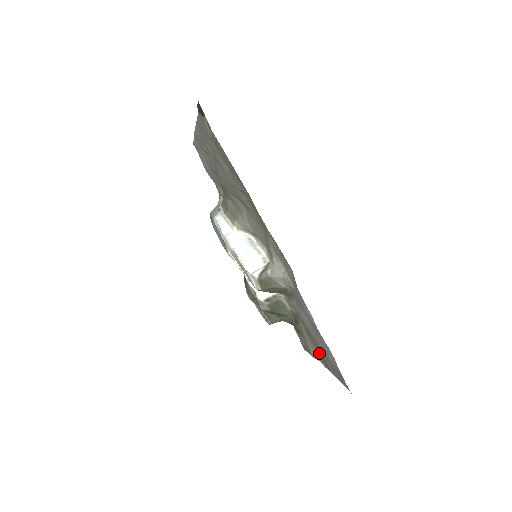
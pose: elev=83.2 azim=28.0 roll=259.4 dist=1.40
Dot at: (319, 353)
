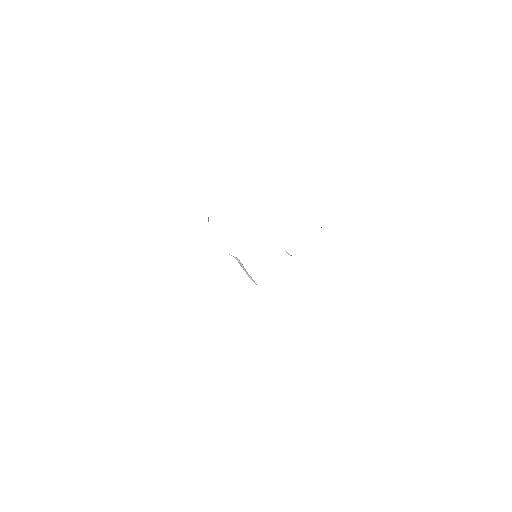
Dot at: occluded
